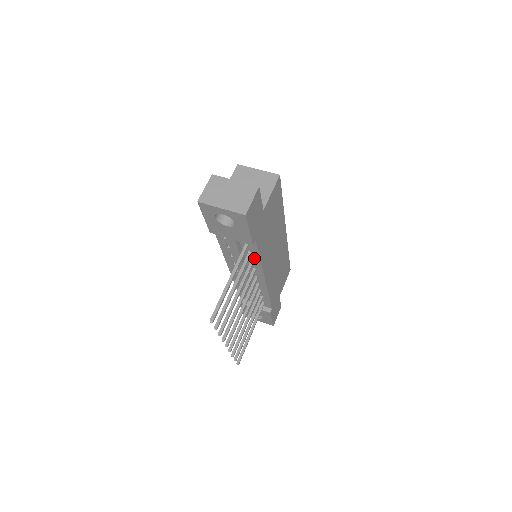
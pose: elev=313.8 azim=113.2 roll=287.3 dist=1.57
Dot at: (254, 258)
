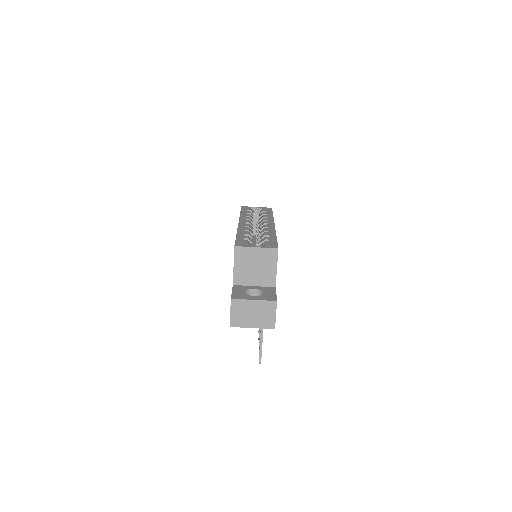
Dot at: occluded
